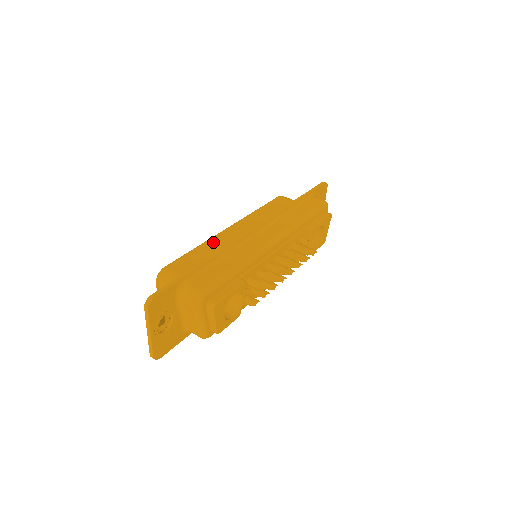
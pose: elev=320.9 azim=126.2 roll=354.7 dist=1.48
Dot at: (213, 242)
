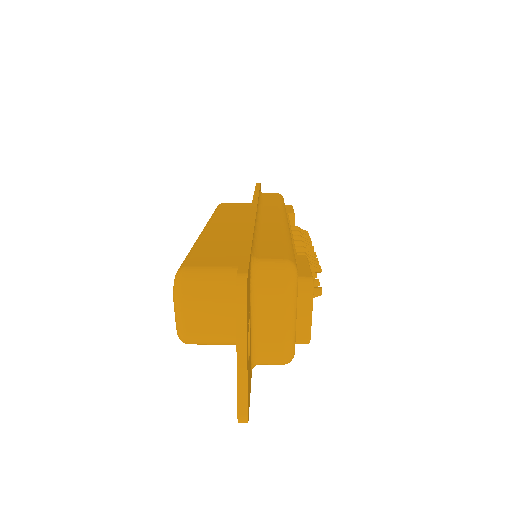
Dot at: (209, 238)
